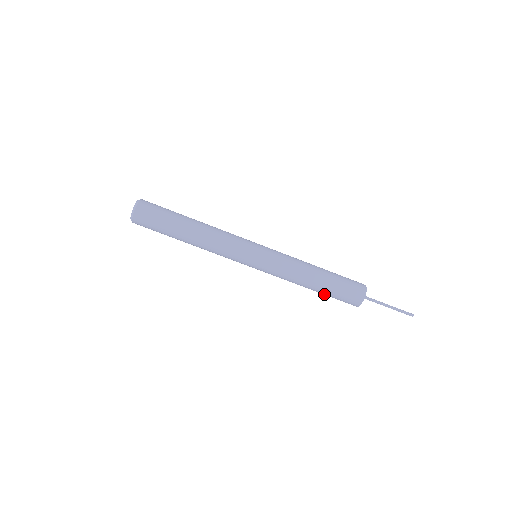
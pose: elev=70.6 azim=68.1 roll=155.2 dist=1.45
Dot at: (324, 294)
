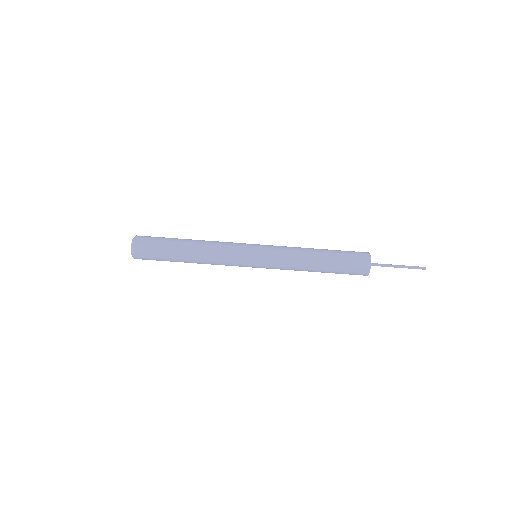
Dot at: occluded
